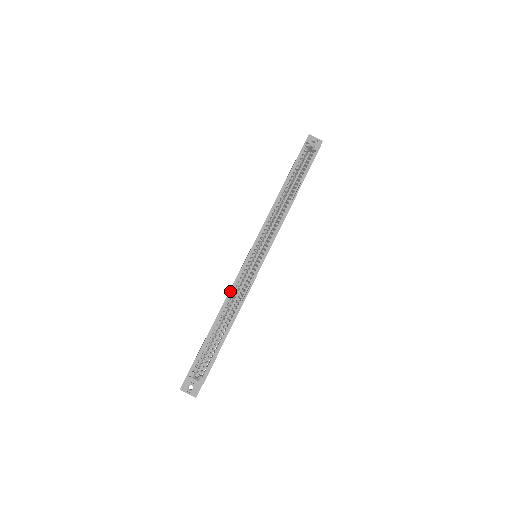
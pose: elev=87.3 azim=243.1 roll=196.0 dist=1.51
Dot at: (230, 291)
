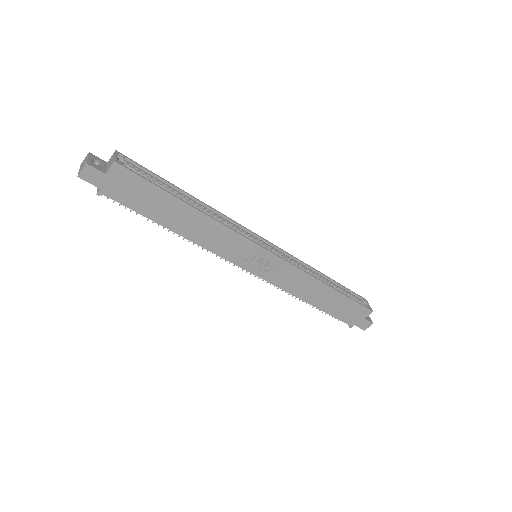
Dot at: (221, 213)
